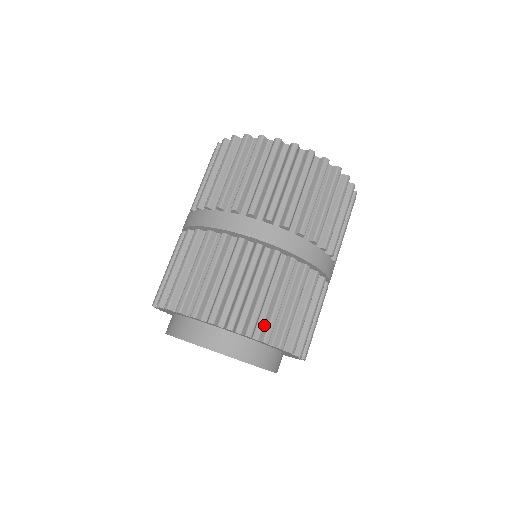
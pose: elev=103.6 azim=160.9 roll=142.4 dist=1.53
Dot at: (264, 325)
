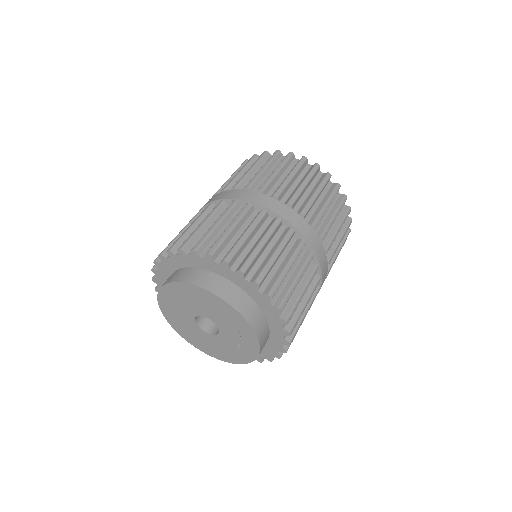
Dot at: (288, 307)
